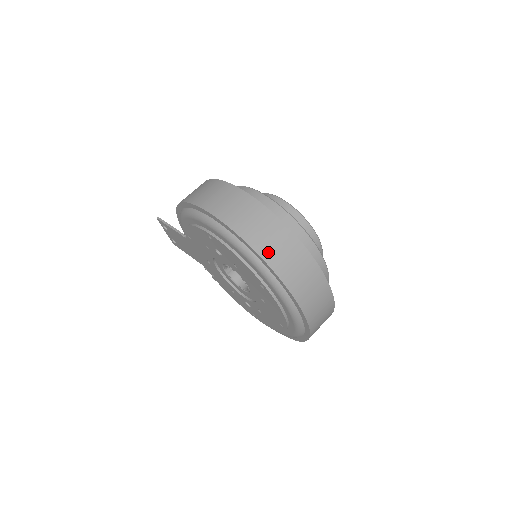
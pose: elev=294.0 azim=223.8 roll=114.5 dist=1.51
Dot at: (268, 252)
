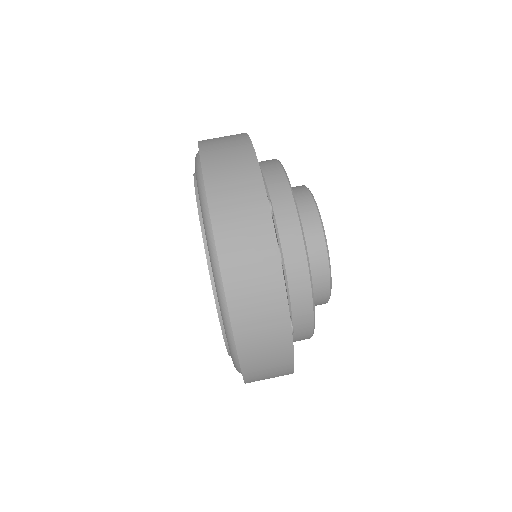
Dot at: (211, 155)
